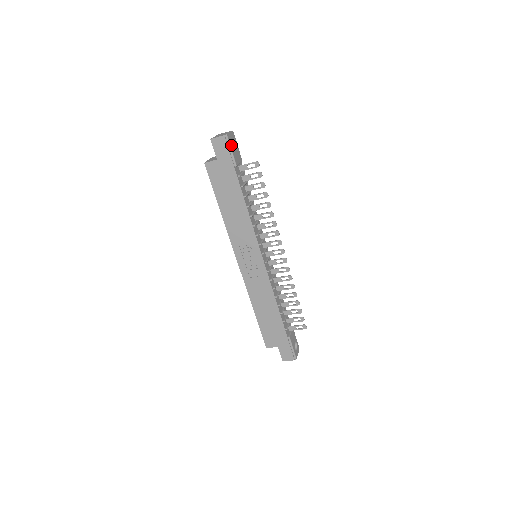
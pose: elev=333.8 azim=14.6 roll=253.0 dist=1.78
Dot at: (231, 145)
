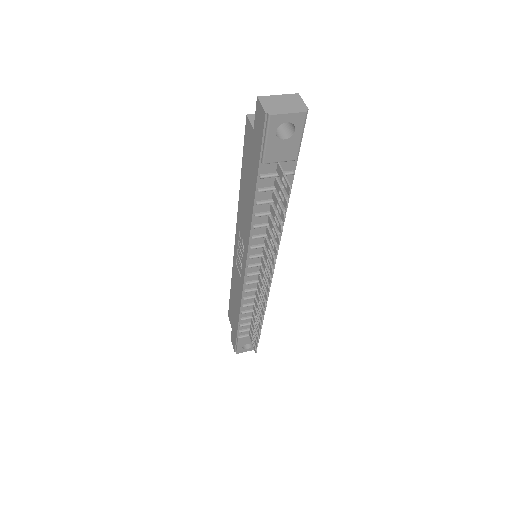
Dot at: (272, 133)
